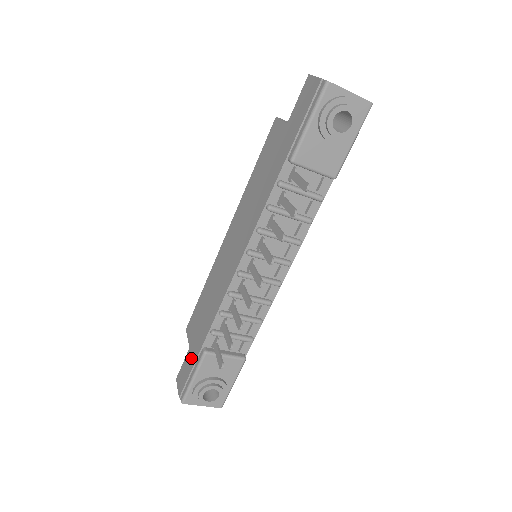
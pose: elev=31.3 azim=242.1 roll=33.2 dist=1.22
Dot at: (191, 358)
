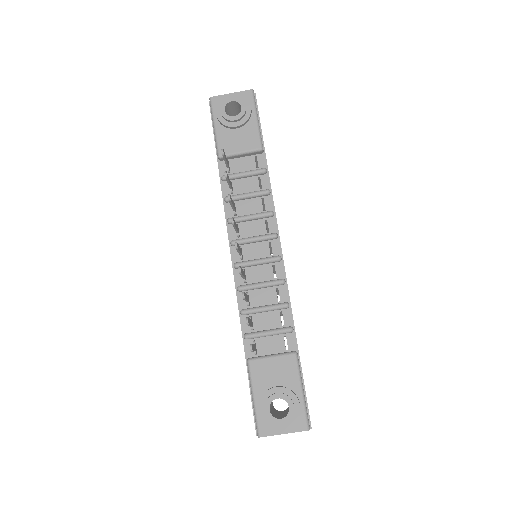
Dot at: occluded
